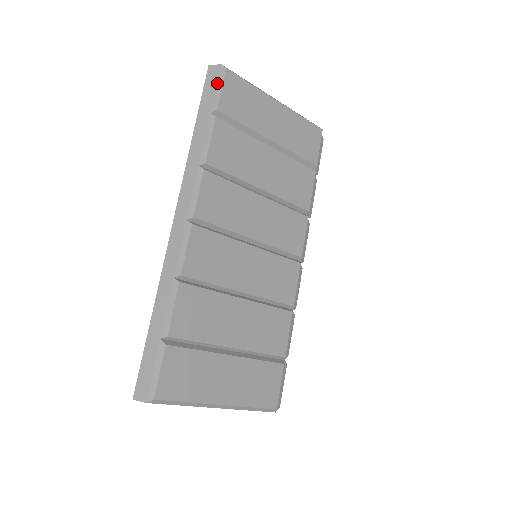
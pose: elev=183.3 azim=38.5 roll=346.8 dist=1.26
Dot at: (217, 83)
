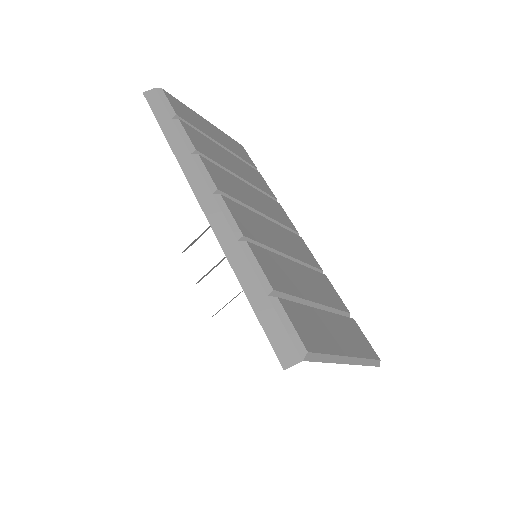
Dot at: (161, 99)
